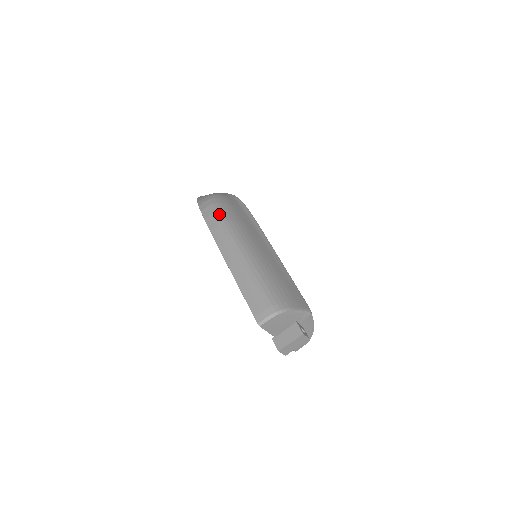
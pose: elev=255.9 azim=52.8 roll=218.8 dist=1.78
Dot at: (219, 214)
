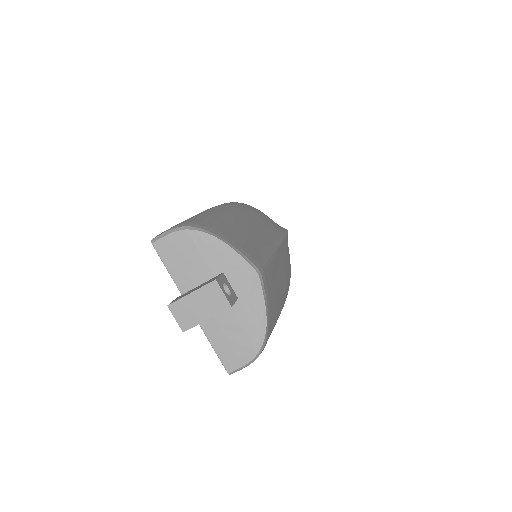
Dot at: (233, 202)
